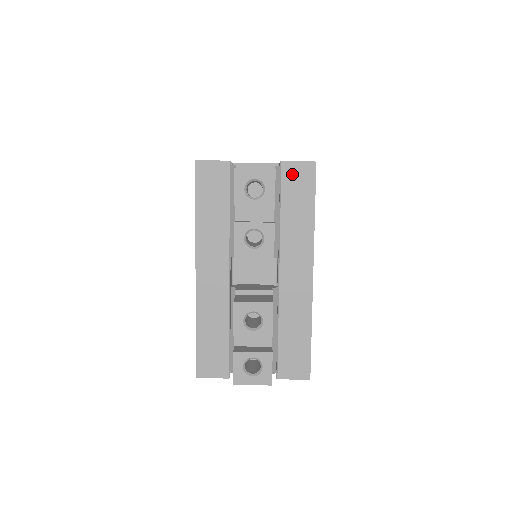
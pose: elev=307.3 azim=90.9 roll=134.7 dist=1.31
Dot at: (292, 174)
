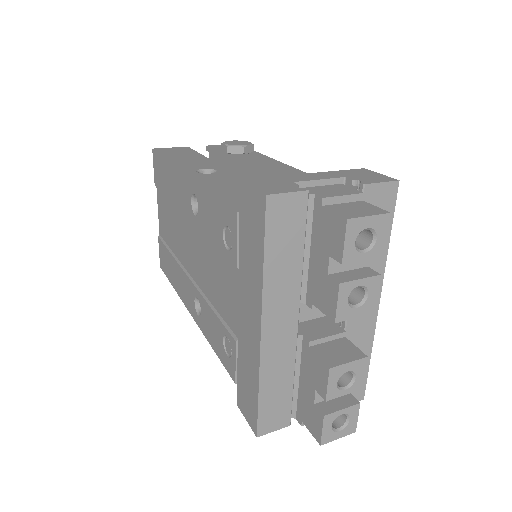
Dot at: (374, 198)
